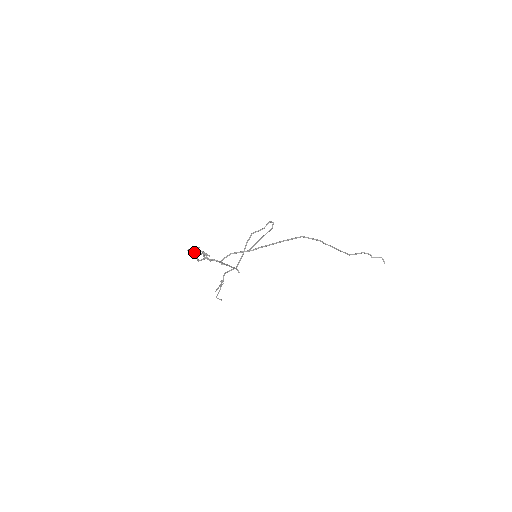
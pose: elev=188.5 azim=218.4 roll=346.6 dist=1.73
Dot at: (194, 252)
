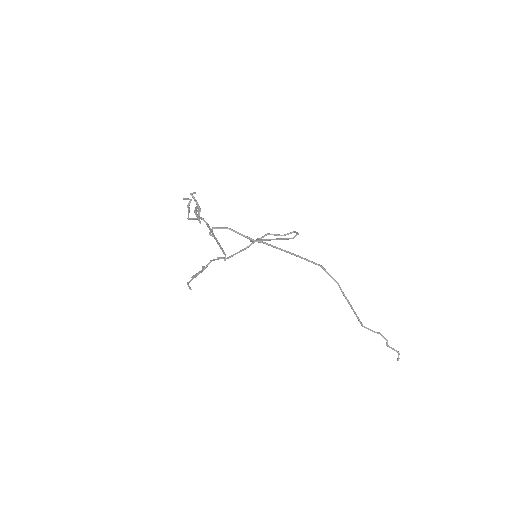
Dot at: (189, 203)
